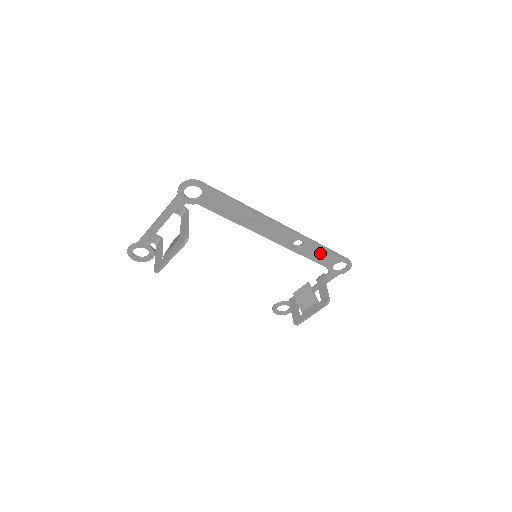
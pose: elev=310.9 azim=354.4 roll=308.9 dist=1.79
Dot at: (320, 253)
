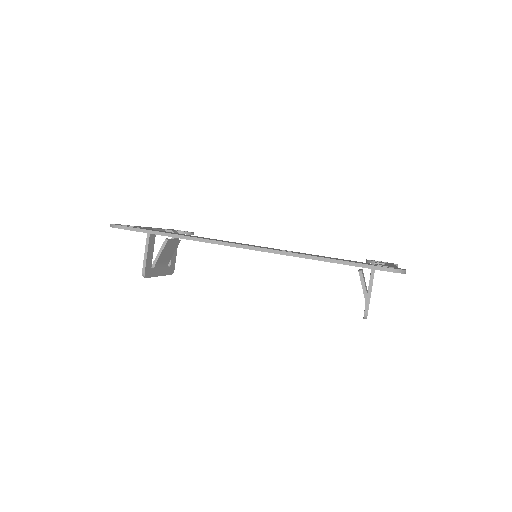
Dot at: occluded
